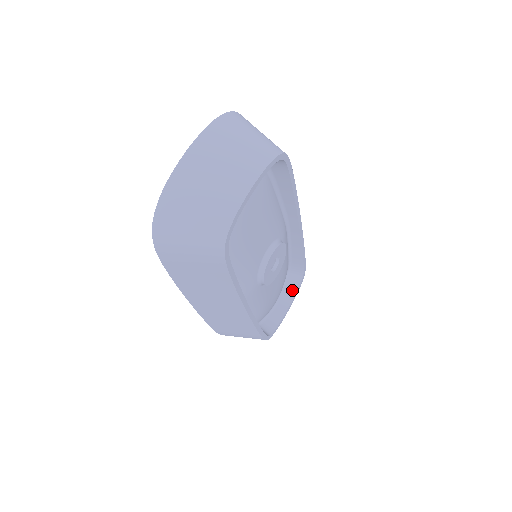
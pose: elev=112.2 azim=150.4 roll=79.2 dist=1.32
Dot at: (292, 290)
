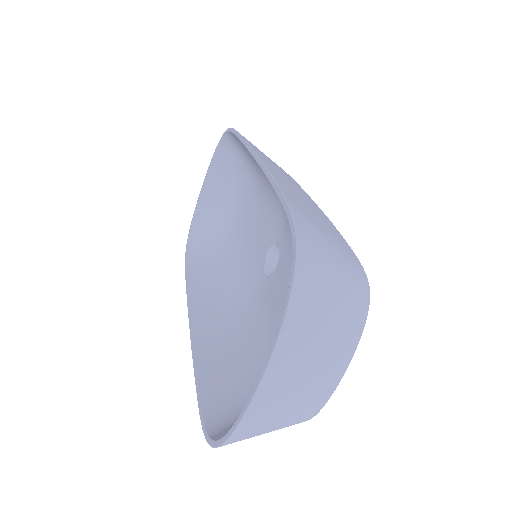
Dot at: occluded
